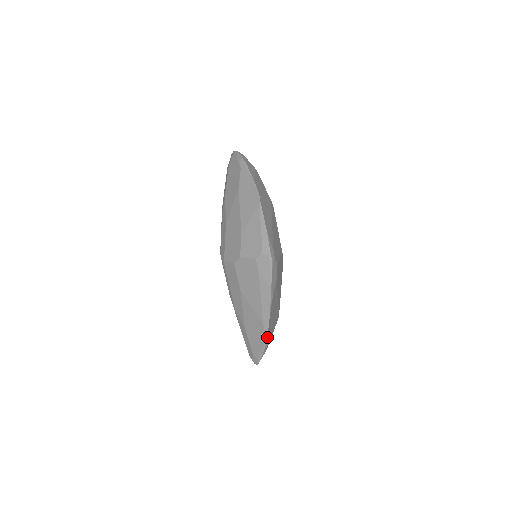
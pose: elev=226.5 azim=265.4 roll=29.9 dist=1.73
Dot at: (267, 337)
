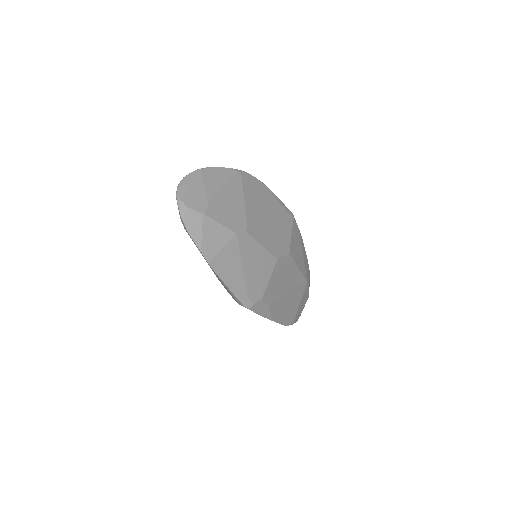
Dot at: (287, 325)
